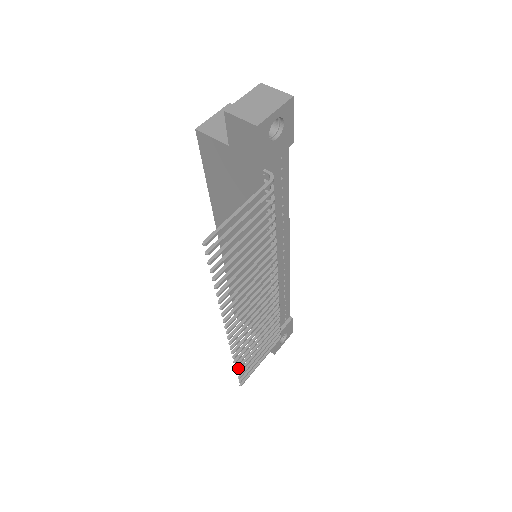
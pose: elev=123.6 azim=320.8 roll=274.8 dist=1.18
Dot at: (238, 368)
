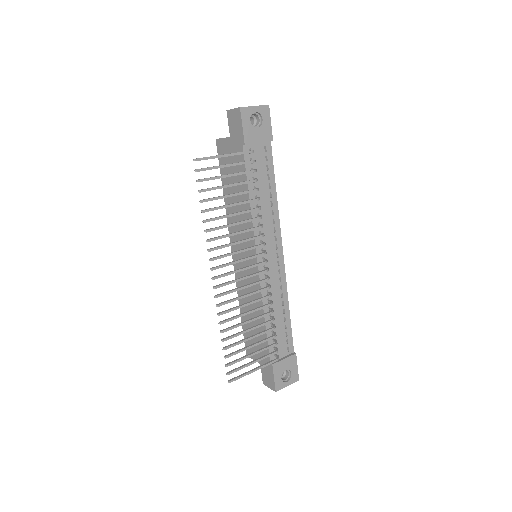
Dot at: (225, 347)
